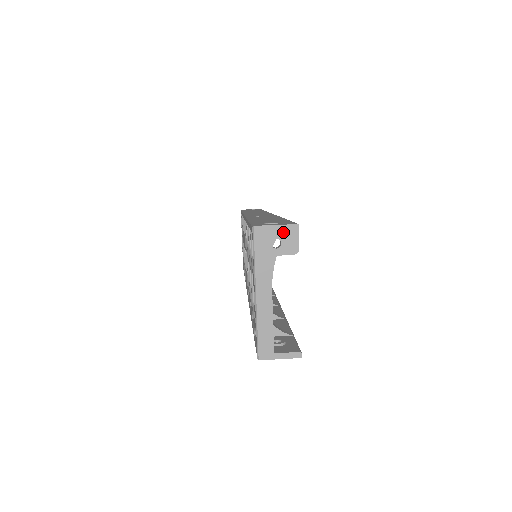
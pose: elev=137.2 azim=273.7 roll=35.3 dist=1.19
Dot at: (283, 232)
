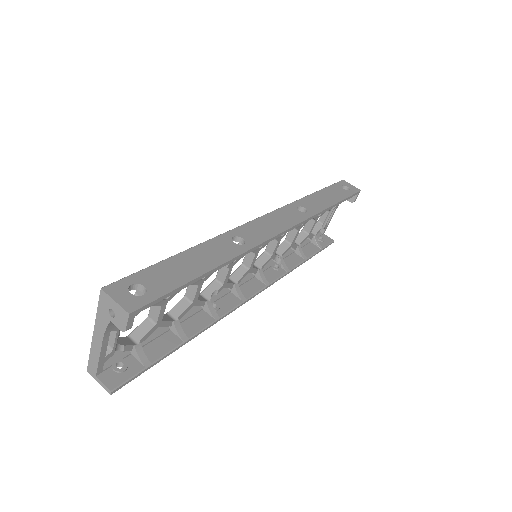
Dot at: (118, 310)
